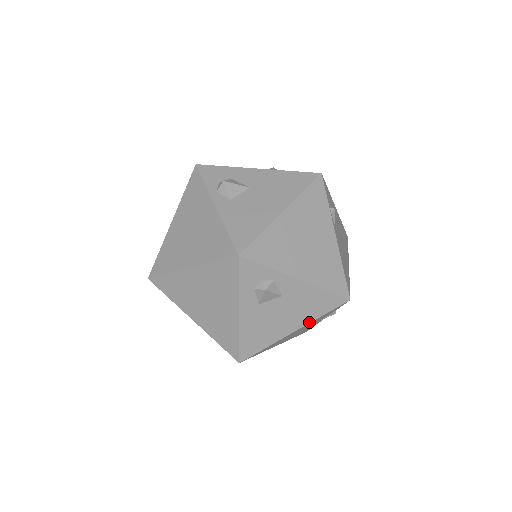
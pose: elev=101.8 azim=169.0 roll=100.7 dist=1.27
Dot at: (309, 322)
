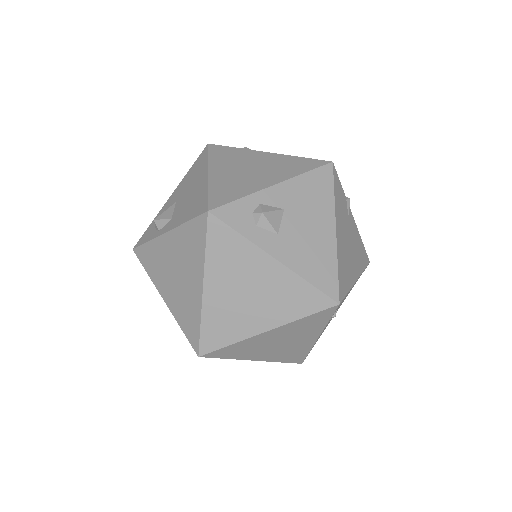
Dot at: (333, 210)
